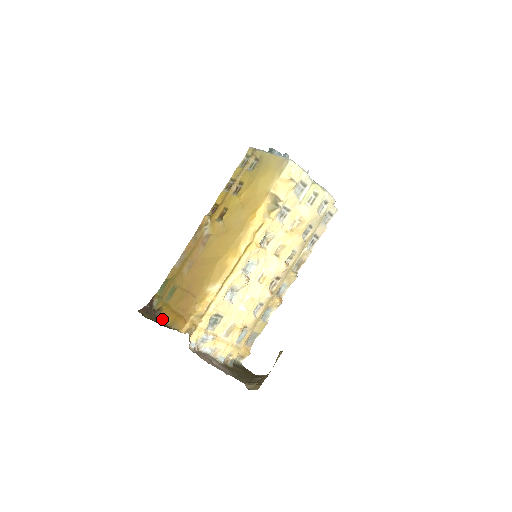
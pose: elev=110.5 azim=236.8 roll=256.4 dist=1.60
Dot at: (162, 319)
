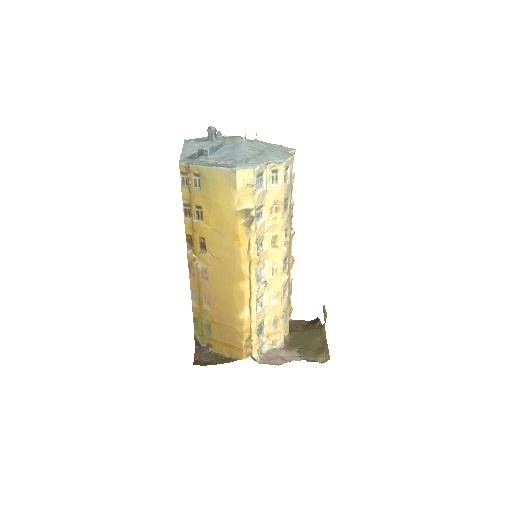
Dot at: (217, 352)
